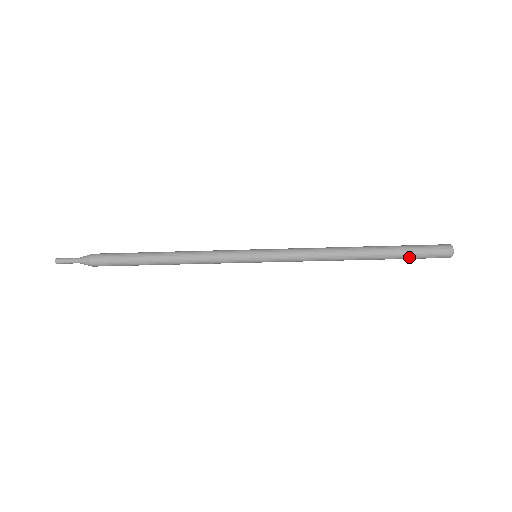
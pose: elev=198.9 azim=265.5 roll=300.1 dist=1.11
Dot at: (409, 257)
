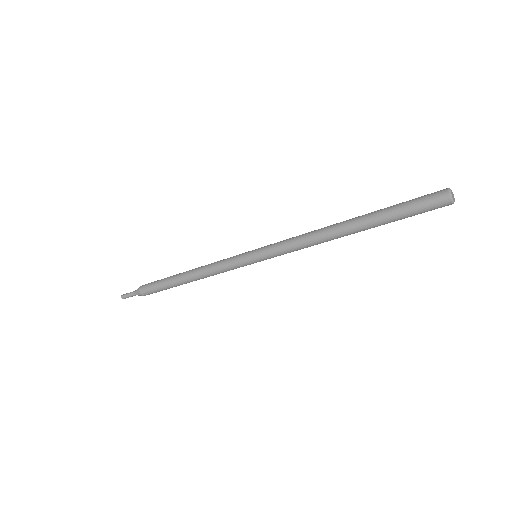
Dot at: (399, 214)
